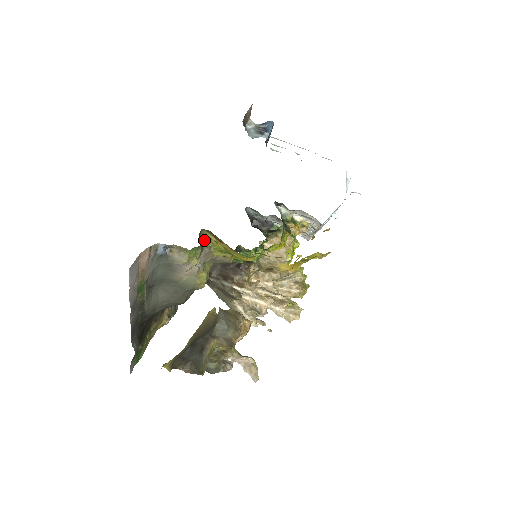
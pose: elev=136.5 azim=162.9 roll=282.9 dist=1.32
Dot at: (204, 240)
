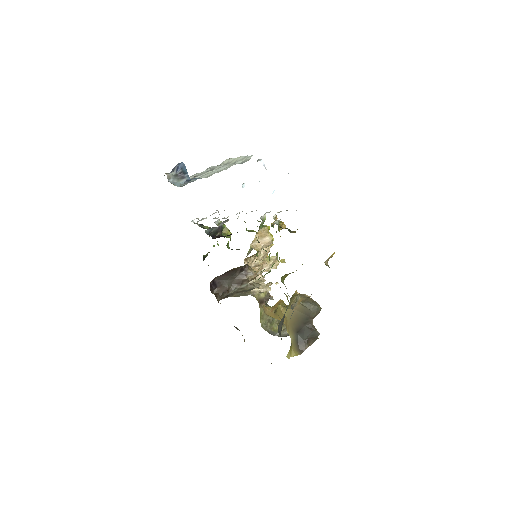
Dot at: (282, 281)
